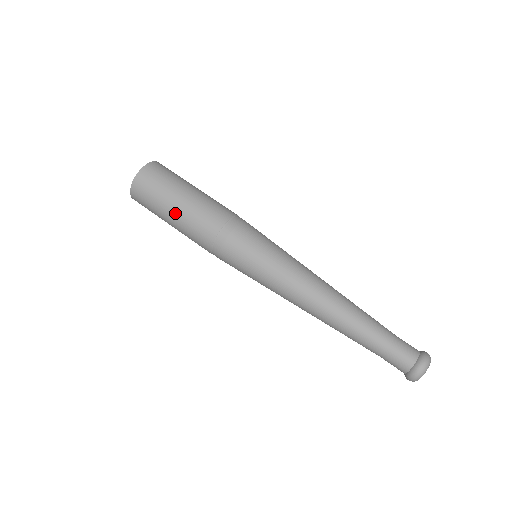
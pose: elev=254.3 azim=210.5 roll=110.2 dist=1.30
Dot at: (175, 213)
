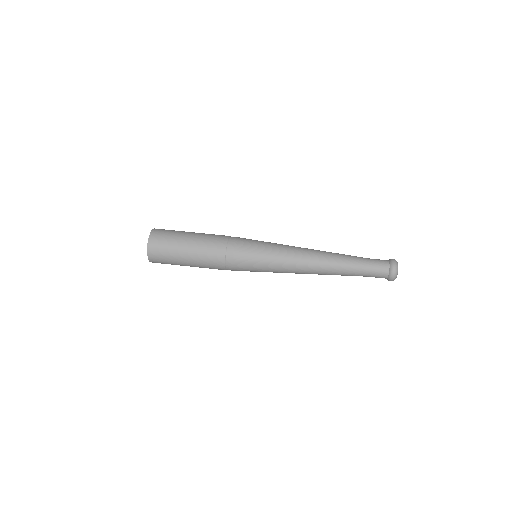
Dot at: (190, 265)
